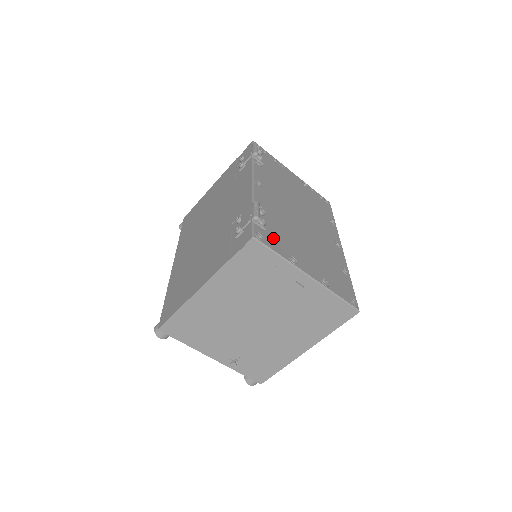
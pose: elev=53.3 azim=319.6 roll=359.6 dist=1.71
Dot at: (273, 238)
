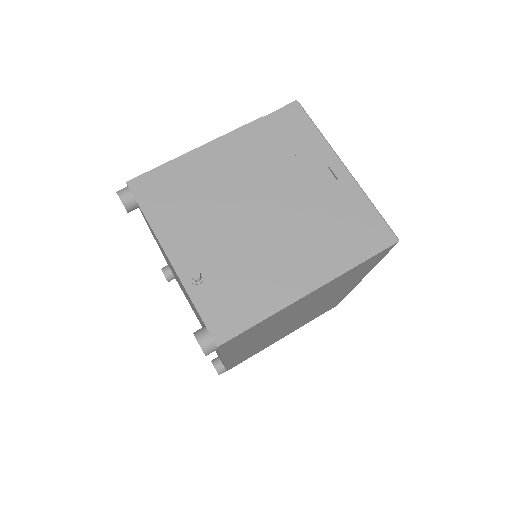
Dot at: occluded
